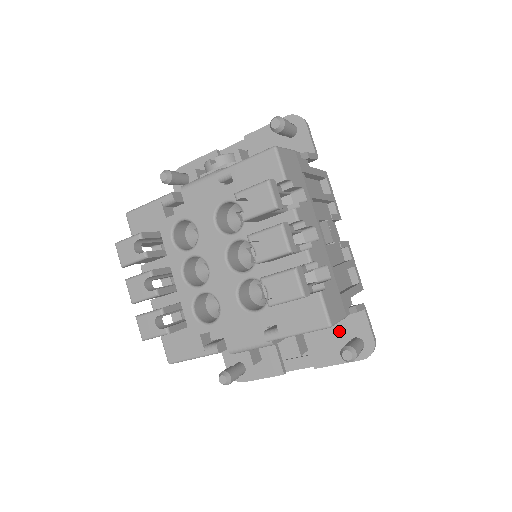
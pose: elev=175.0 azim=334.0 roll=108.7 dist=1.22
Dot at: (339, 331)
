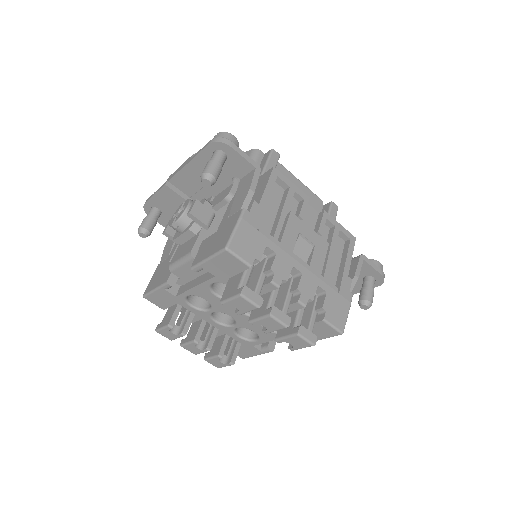
Dot at: occluded
